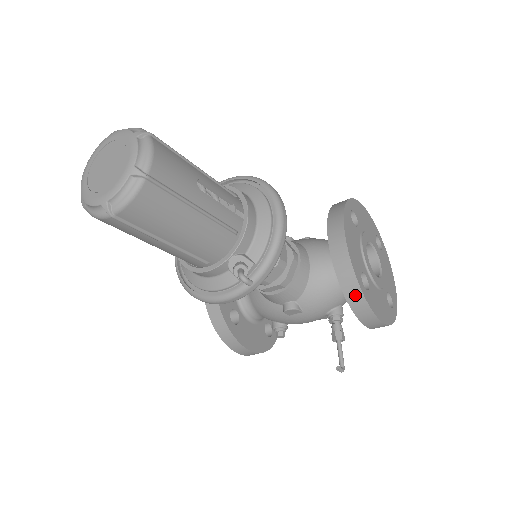
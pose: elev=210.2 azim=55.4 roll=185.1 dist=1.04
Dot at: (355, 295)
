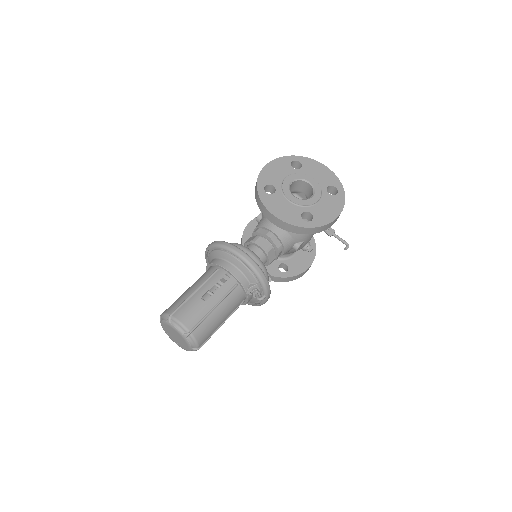
Dot at: (310, 231)
